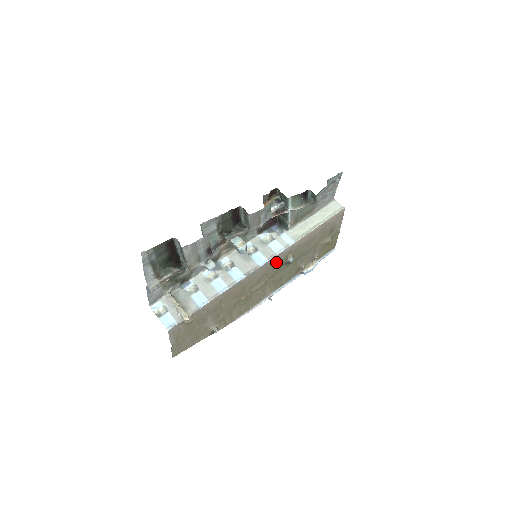
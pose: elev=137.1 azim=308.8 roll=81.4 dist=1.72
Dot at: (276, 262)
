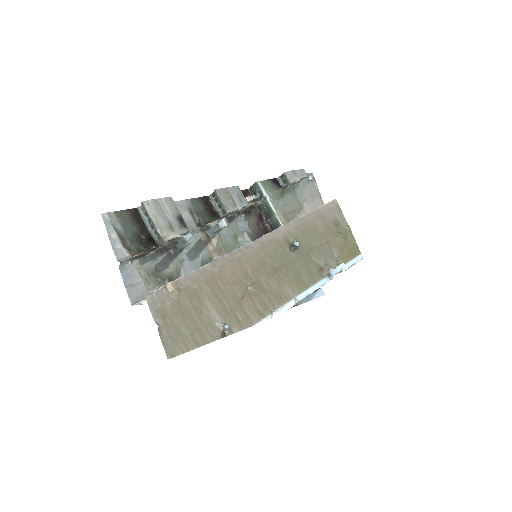
Dot at: (275, 243)
